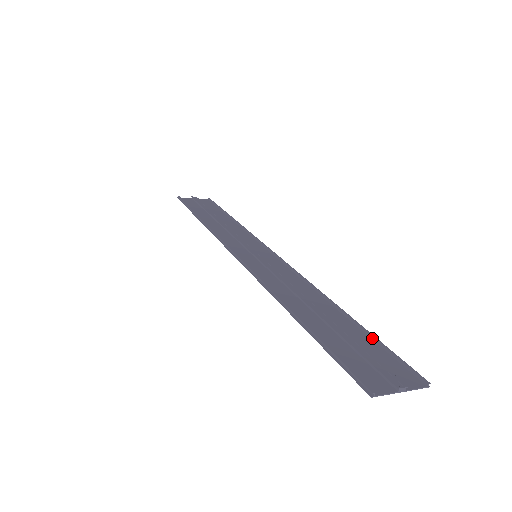
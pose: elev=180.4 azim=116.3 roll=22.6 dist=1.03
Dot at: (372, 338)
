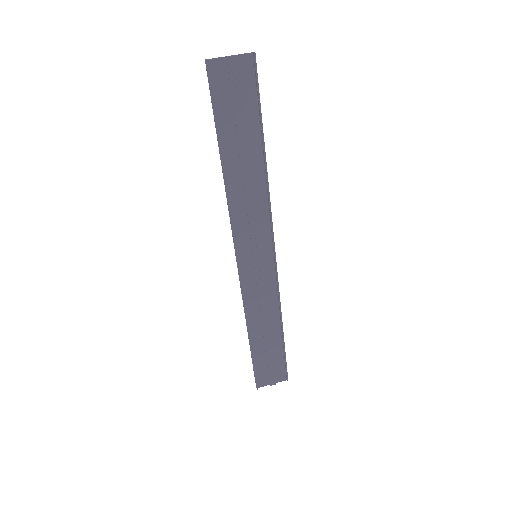
Dot at: (284, 352)
